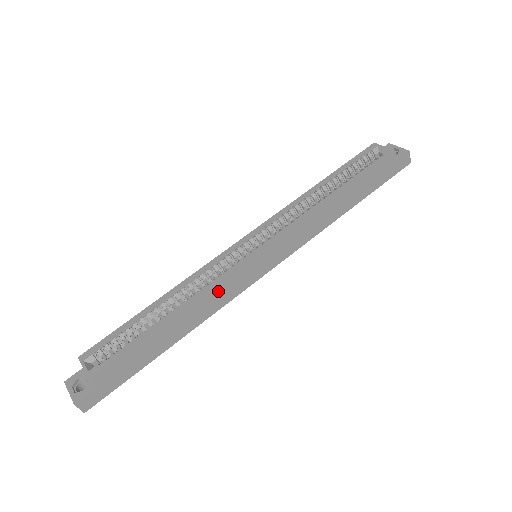
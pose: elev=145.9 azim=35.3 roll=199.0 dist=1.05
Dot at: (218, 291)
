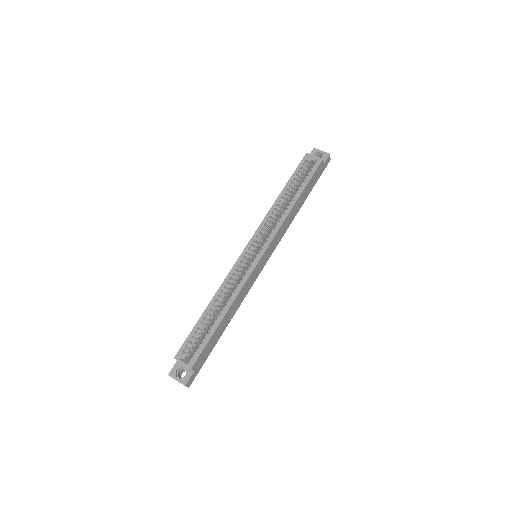
Dot at: (244, 288)
